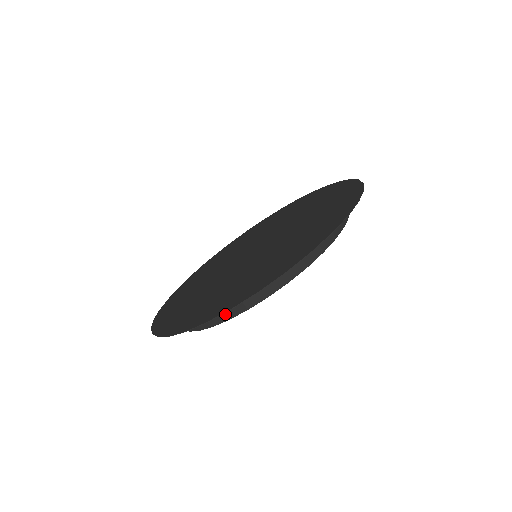
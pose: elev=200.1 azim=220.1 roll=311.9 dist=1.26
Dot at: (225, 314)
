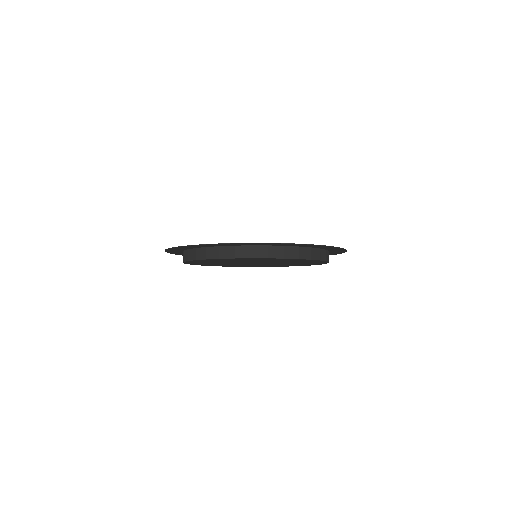
Dot at: (285, 253)
